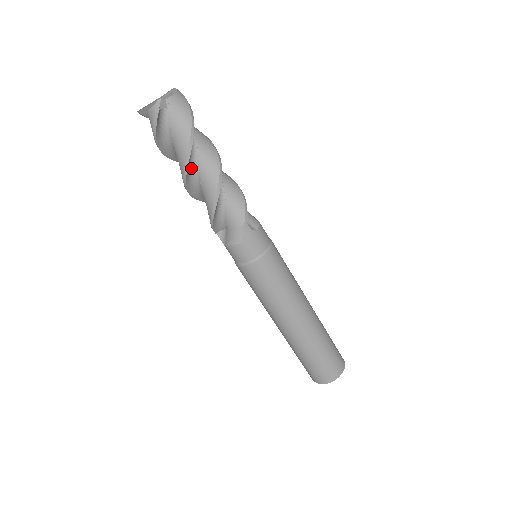
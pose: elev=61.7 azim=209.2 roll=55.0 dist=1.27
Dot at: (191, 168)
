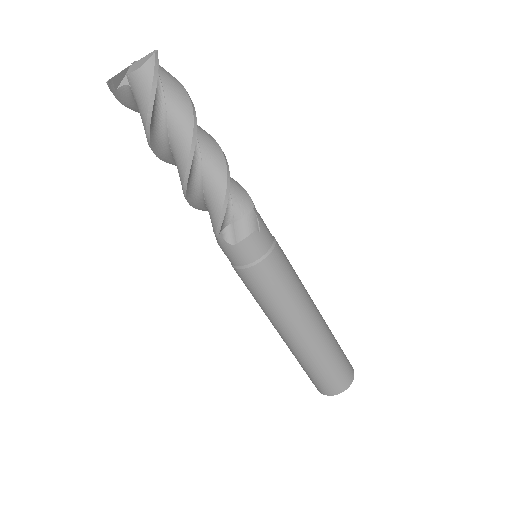
Dot at: occluded
